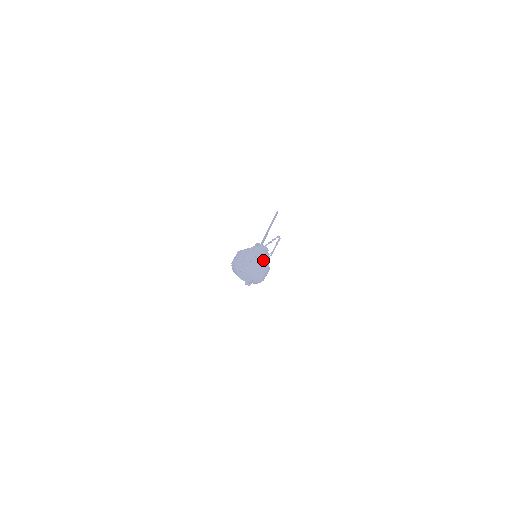
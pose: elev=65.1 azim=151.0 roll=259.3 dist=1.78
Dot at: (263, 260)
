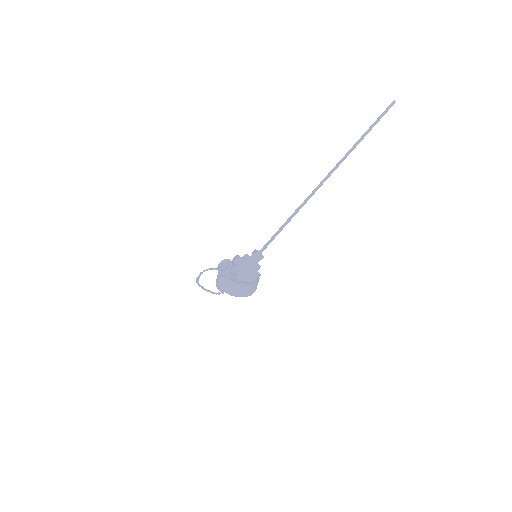
Dot at: (228, 281)
